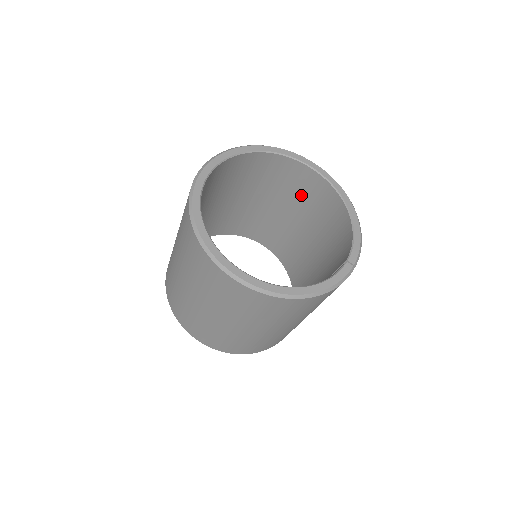
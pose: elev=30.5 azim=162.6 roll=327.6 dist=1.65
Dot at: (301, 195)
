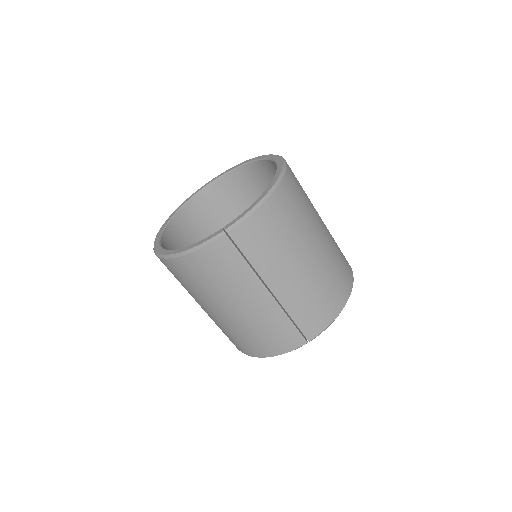
Dot at: occluded
